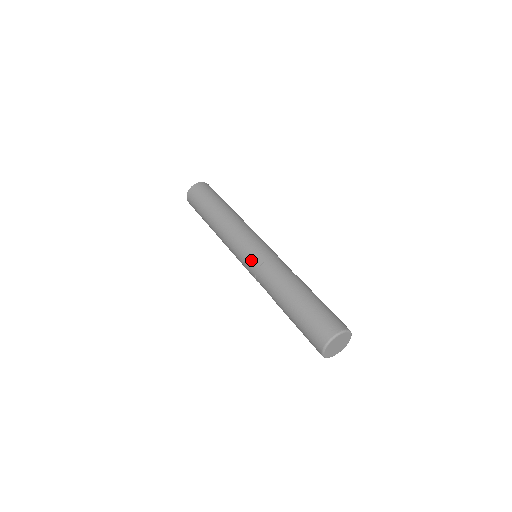
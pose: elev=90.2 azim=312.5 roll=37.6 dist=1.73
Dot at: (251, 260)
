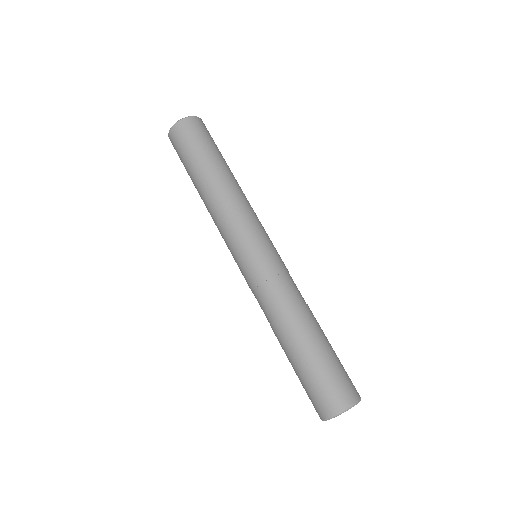
Dot at: (257, 266)
